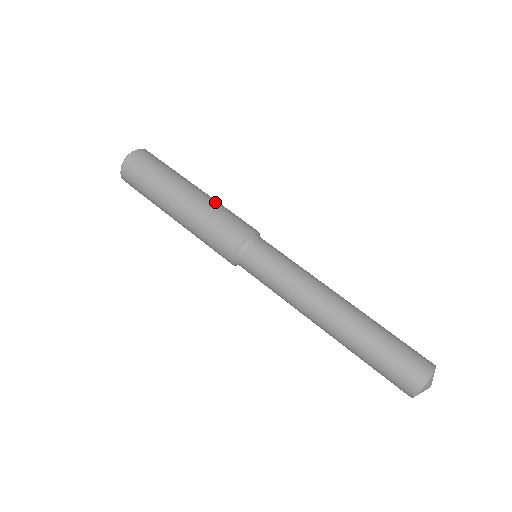
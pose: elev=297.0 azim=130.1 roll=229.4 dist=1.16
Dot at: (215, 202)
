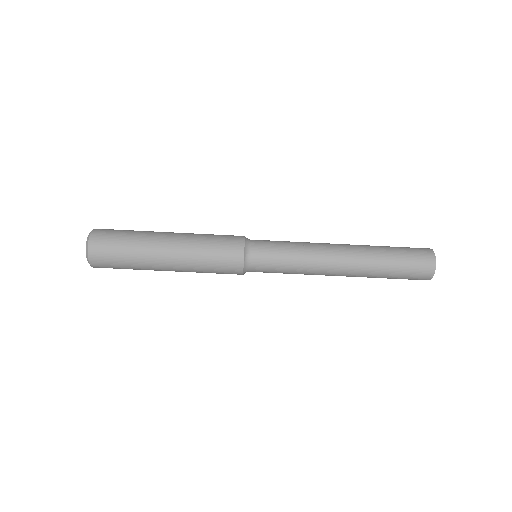
Dot at: (192, 257)
